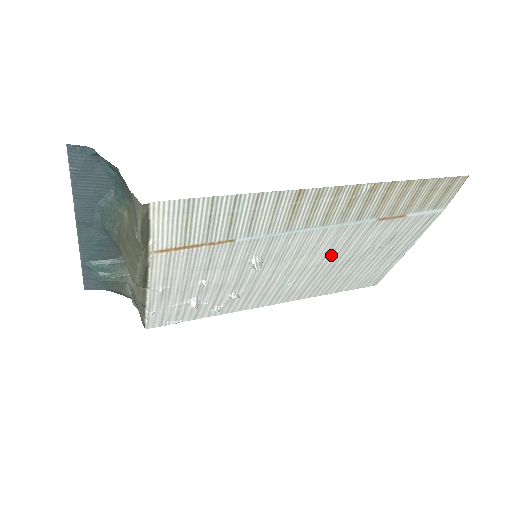
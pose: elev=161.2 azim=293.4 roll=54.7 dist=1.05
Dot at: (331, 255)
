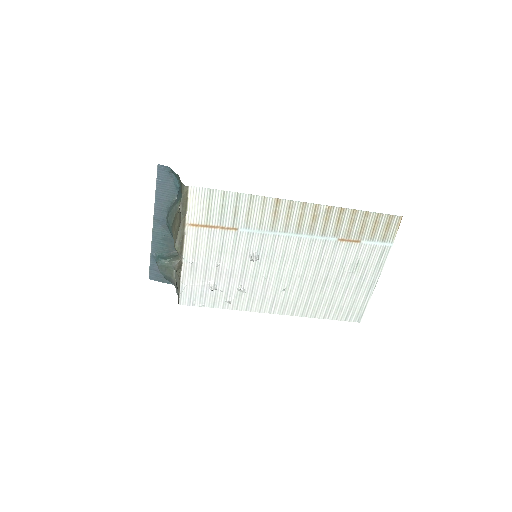
Dot at: (310, 268)
